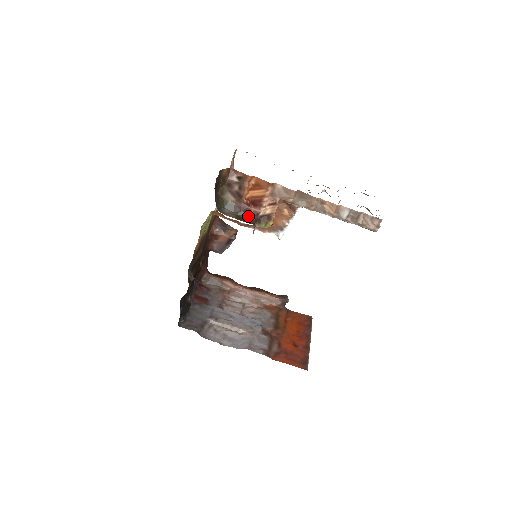
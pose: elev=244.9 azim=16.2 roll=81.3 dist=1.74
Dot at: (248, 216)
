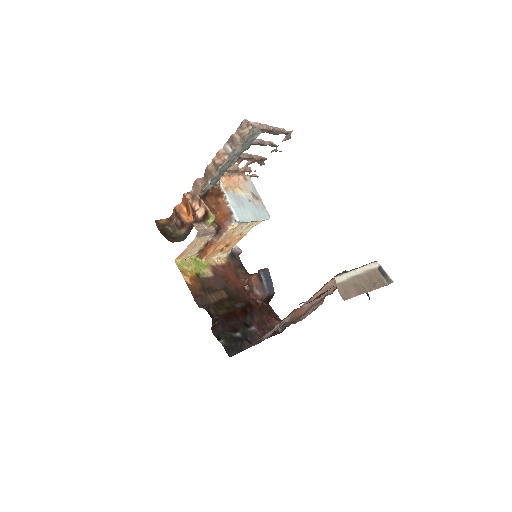
Dot at: occluded
